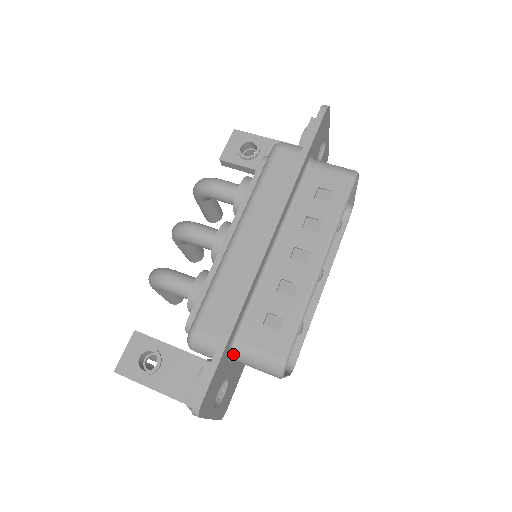
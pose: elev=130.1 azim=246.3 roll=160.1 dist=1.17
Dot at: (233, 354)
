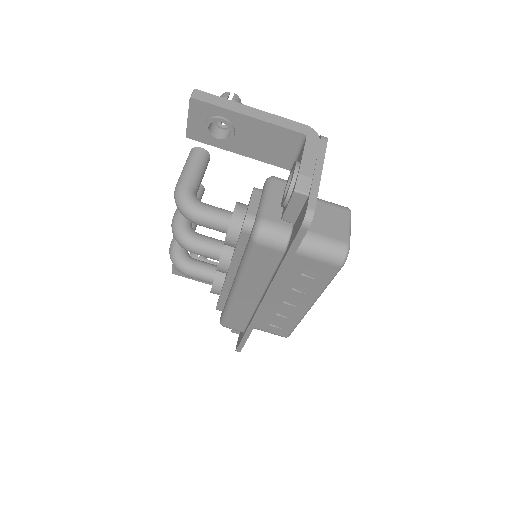
Dot at: occluded
